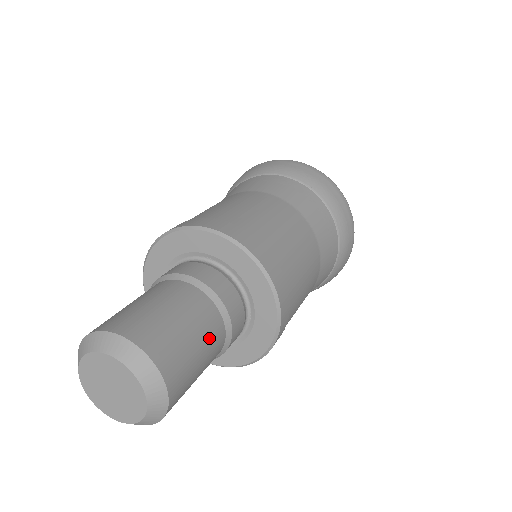
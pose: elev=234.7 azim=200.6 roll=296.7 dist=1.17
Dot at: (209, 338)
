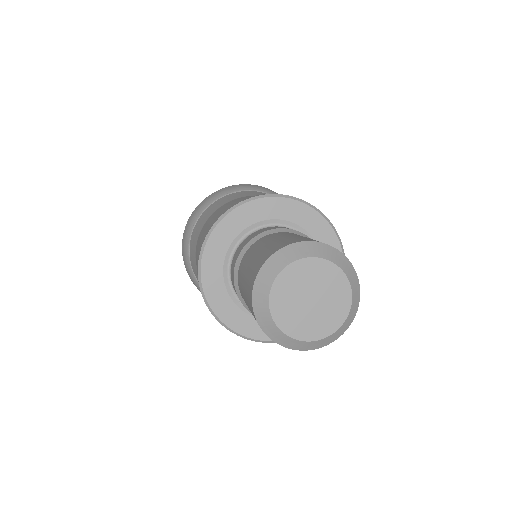
Dot at: occluded
